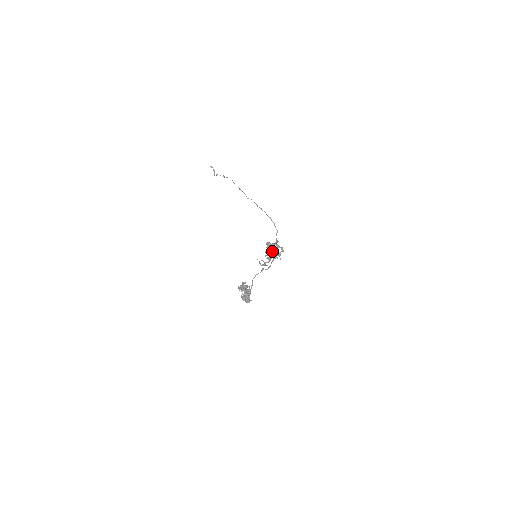
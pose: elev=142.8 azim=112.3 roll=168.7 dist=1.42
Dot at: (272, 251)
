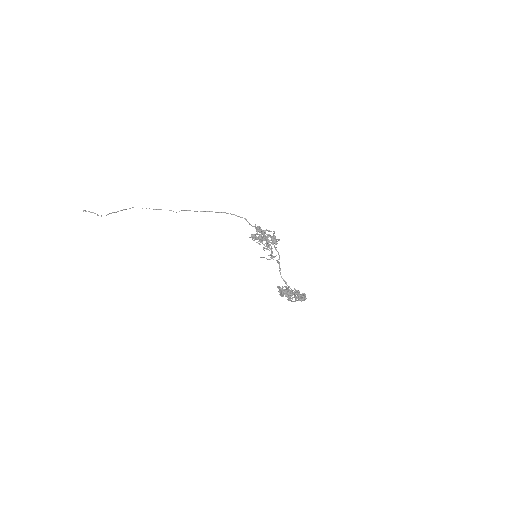
Dot at: (262, 240)
